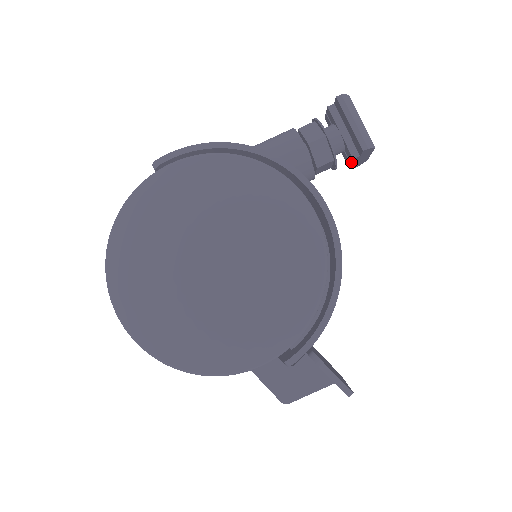
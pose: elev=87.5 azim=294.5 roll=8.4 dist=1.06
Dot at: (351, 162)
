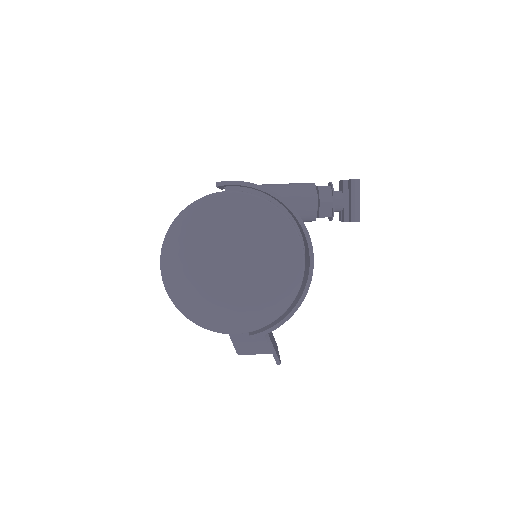
Dot at: (342, 221)
